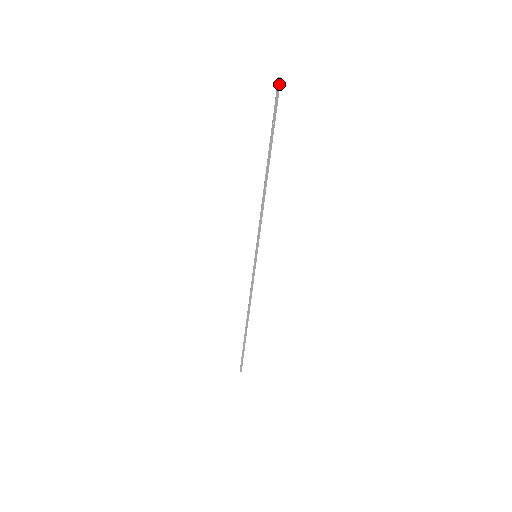
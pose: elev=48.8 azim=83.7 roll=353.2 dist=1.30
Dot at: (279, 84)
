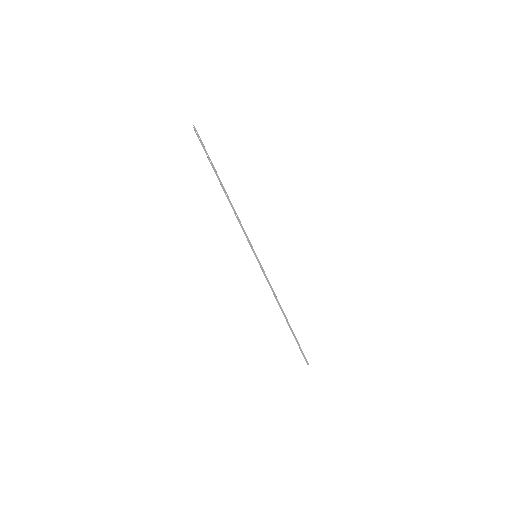
Dot at: (195, 129)
